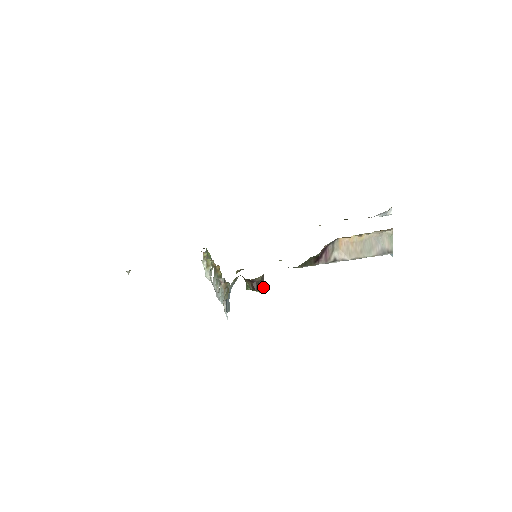
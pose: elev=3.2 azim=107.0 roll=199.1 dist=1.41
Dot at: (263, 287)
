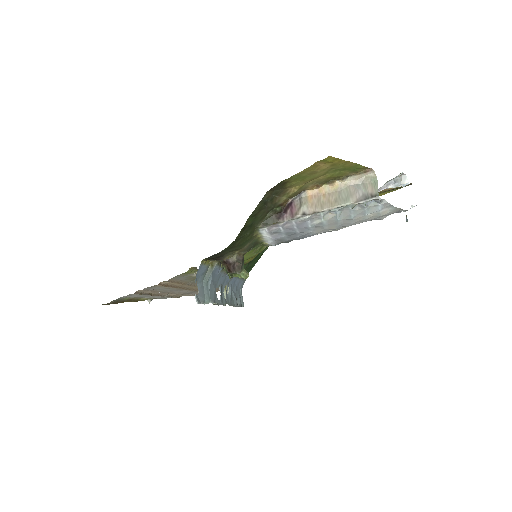
Dot at: (245, 272)
